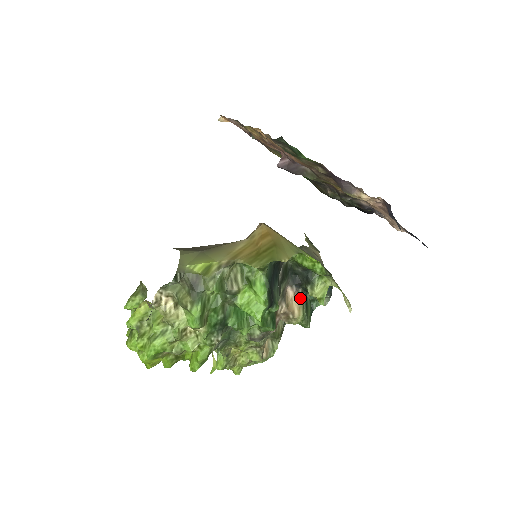
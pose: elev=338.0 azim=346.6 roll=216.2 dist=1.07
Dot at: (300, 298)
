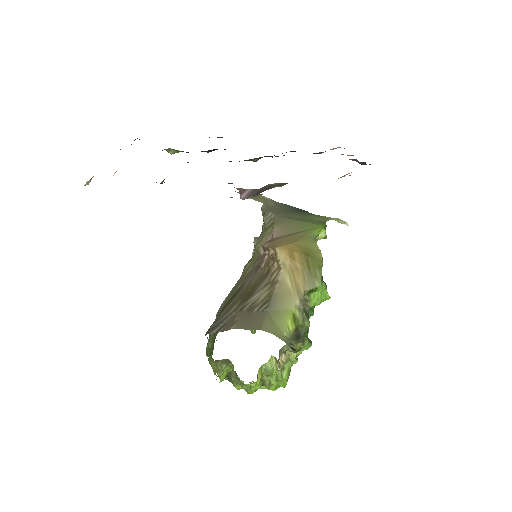
Dot at: occluded
